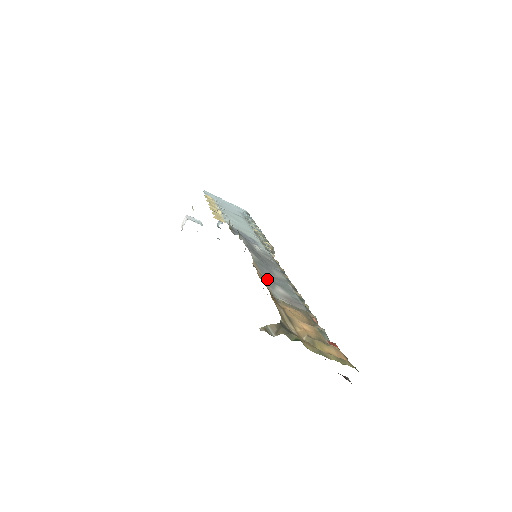
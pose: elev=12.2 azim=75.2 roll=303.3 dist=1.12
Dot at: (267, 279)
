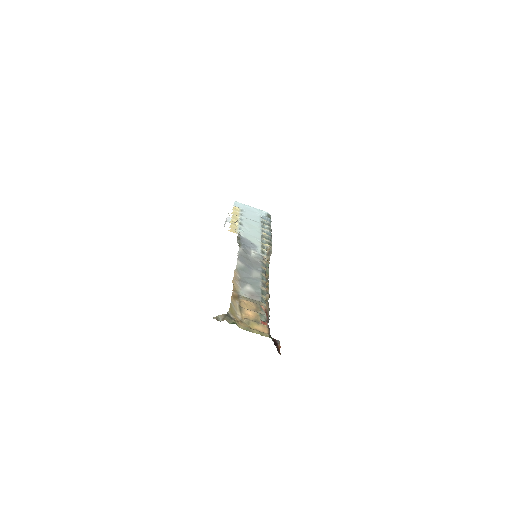
Dot at: (241, 281)
